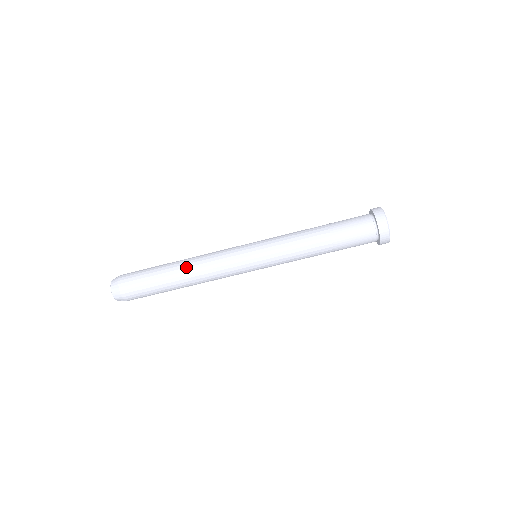
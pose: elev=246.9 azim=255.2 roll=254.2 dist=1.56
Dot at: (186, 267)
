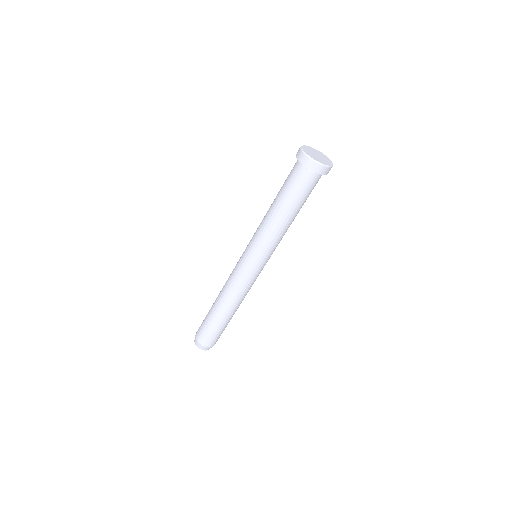
Dot at: (225, 305)
